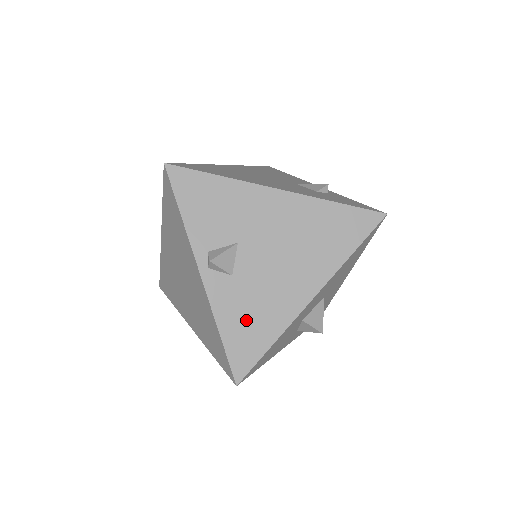
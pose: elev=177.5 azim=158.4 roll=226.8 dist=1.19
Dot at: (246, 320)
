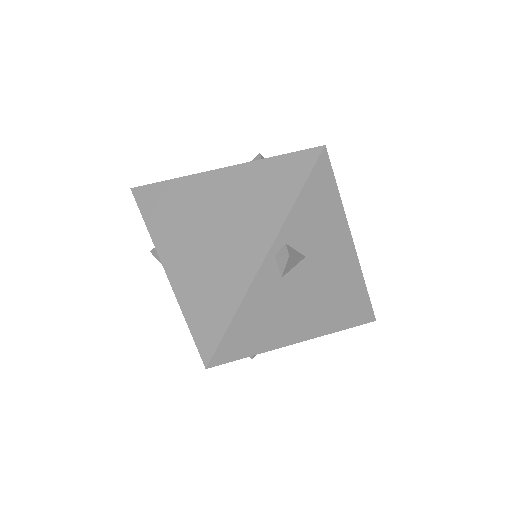
Dot at: (258, 320)
